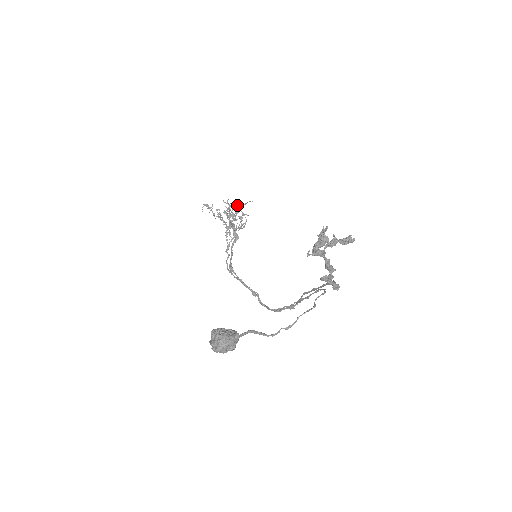
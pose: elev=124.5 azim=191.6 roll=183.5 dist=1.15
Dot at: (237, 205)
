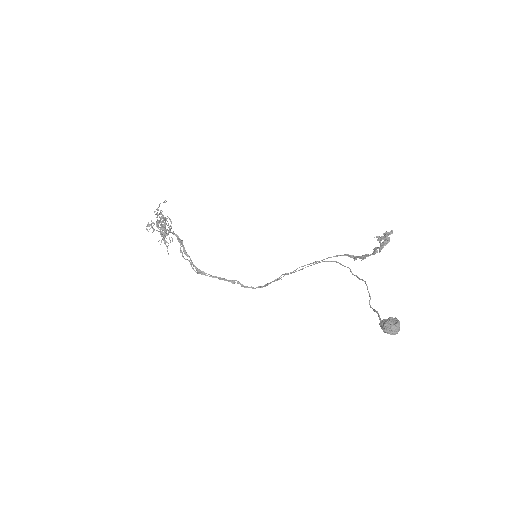
Dot at: occluded
